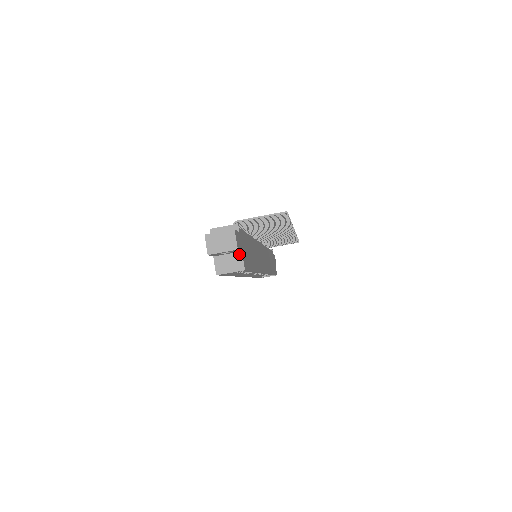
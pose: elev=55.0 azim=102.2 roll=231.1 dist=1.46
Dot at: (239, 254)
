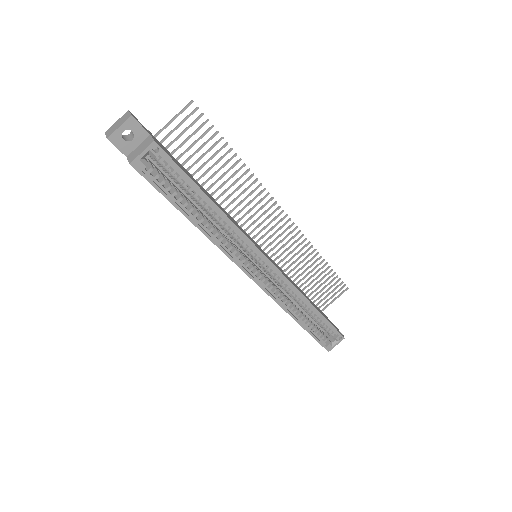
Dot at: (148, 138)
